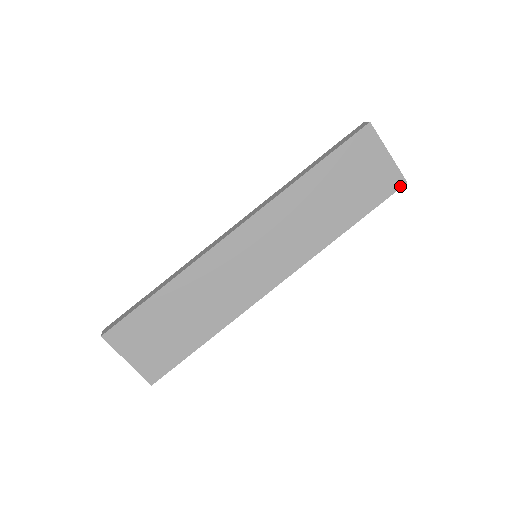
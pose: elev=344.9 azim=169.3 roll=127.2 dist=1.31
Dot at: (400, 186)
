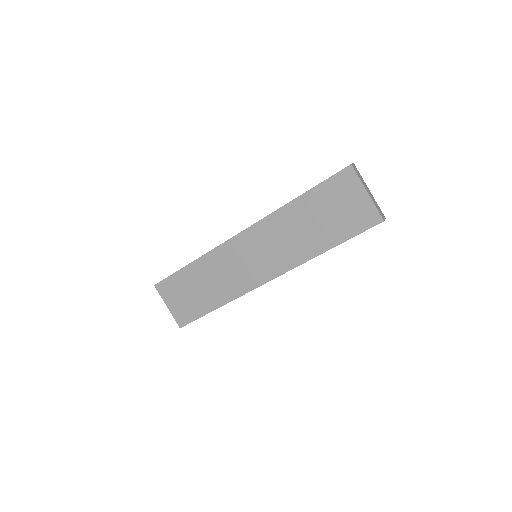
Dot at: (377, 223)
